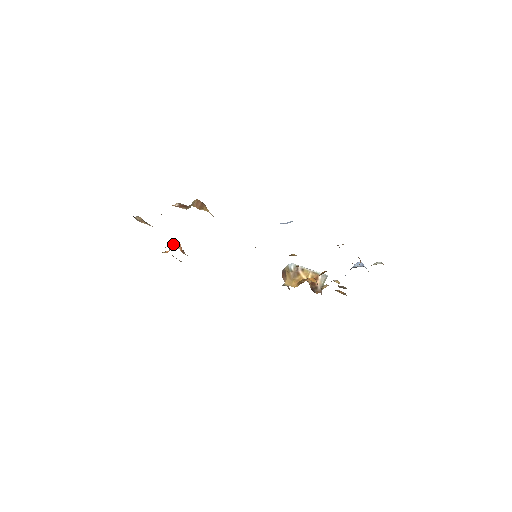
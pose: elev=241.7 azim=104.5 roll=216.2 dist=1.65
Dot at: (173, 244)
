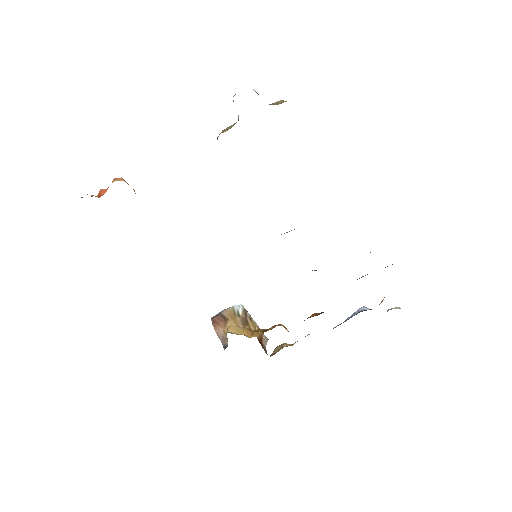
Dot at: (126, 182)
